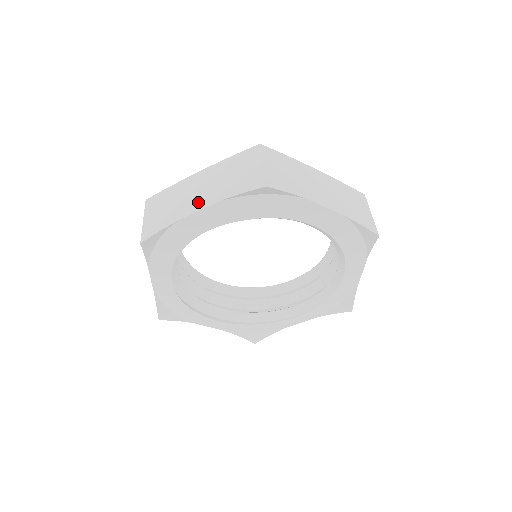
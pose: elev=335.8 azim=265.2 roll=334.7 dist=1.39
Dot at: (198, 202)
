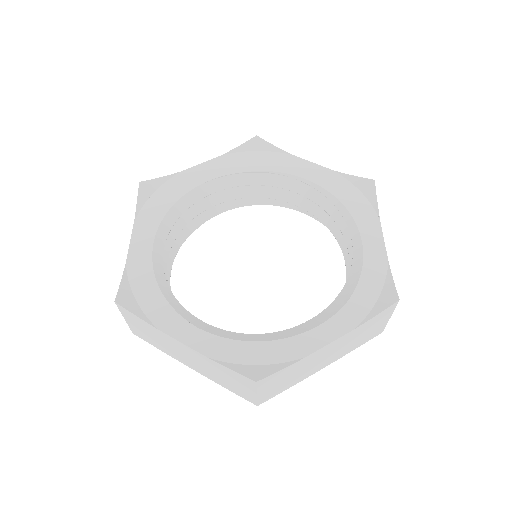
Dot at: occluded
